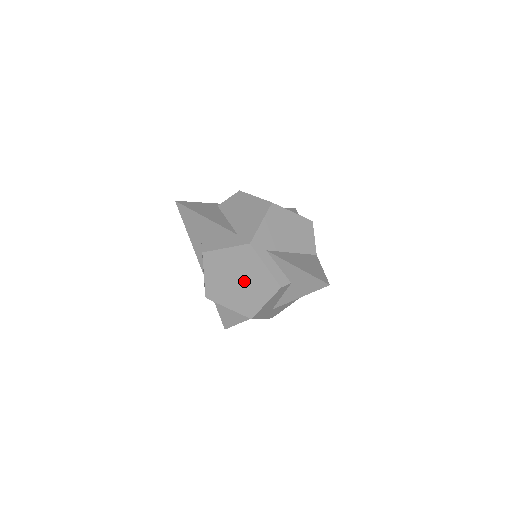
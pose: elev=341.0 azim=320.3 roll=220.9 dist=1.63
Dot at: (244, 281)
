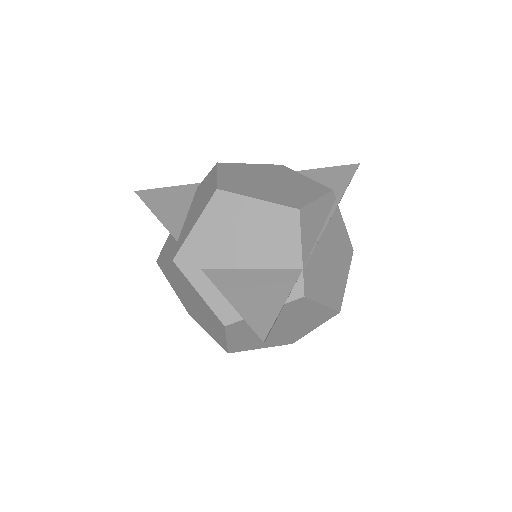
Dot at: (197, 306)
